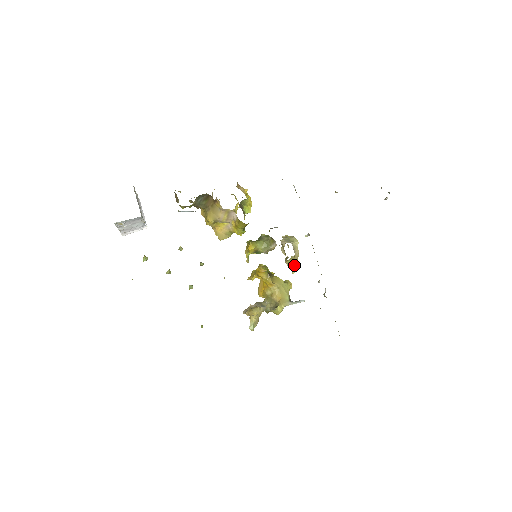
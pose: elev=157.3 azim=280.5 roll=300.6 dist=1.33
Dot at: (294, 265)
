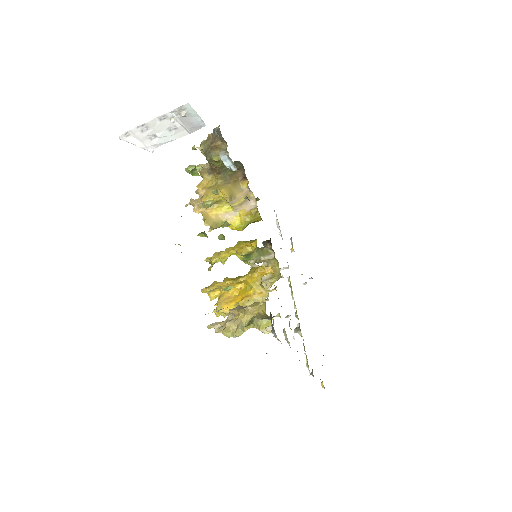
Dot at: occluded
